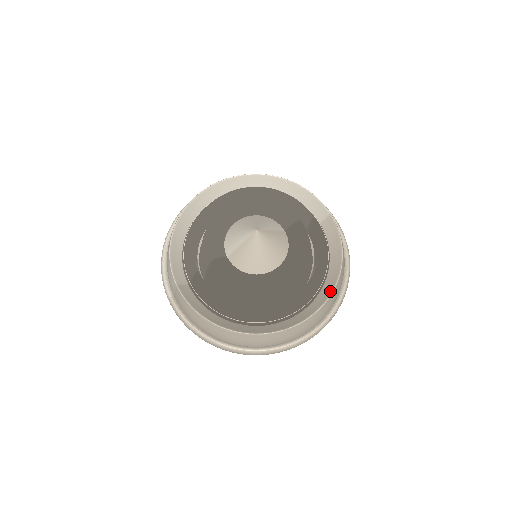
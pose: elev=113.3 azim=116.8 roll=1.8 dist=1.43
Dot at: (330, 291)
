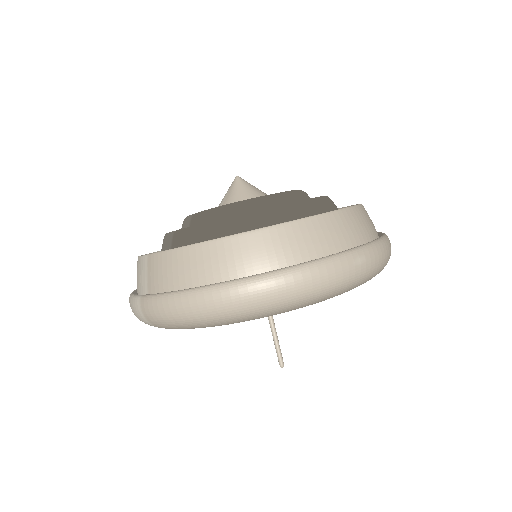
Dot at: occluded
